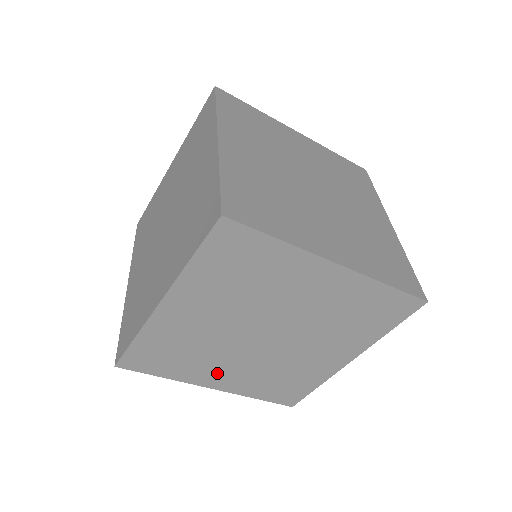
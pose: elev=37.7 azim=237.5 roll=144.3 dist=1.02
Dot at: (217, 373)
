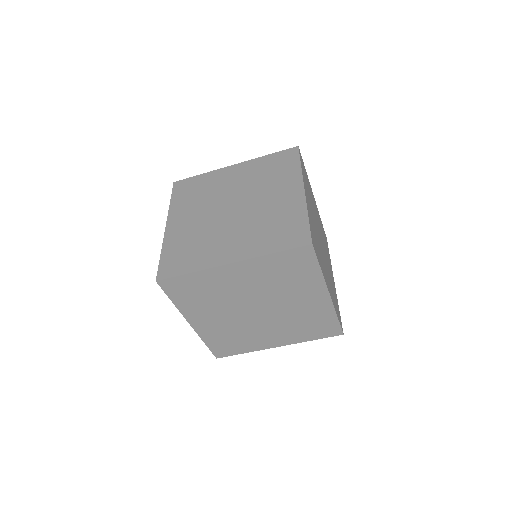
Dot at: (205, 317)
